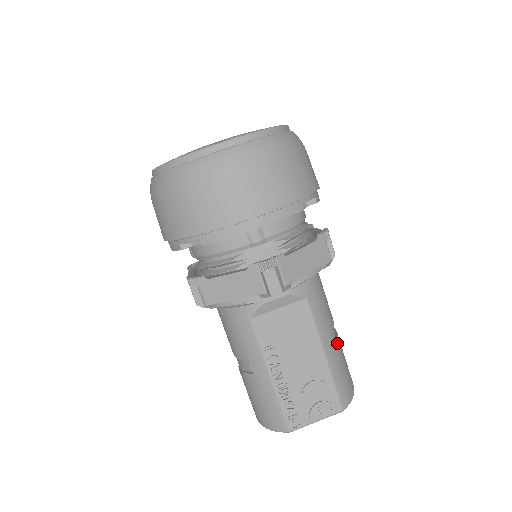
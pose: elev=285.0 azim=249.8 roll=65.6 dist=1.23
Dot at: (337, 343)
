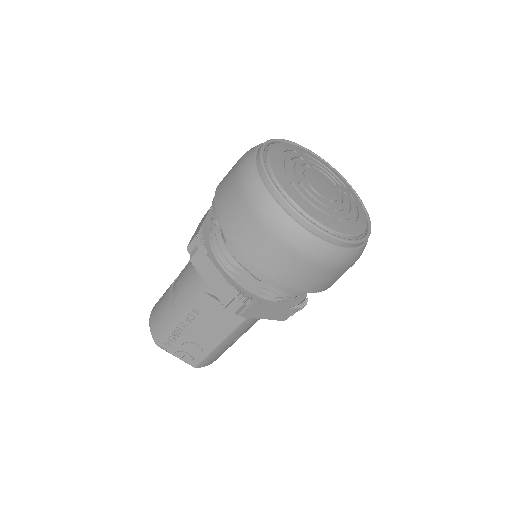
Dot at: (235, 341)
